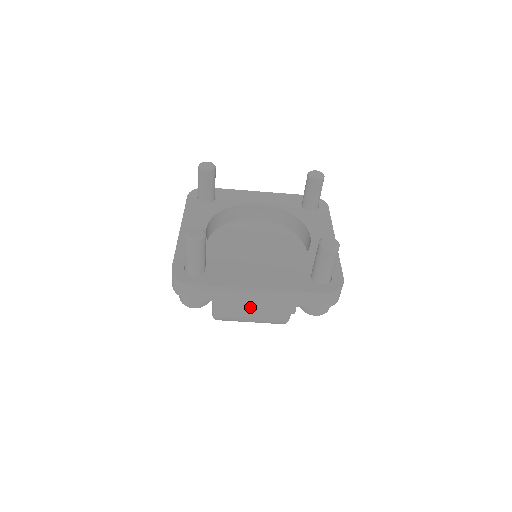
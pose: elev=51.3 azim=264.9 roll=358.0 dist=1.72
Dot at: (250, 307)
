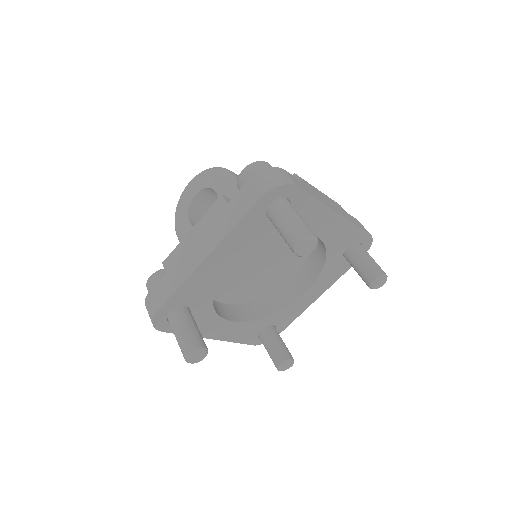
Dot at: occluded
